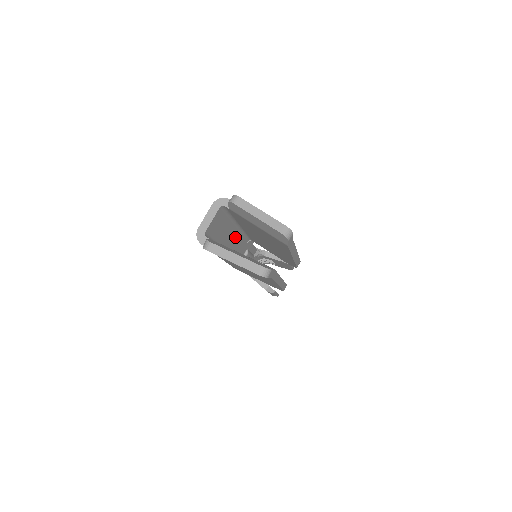
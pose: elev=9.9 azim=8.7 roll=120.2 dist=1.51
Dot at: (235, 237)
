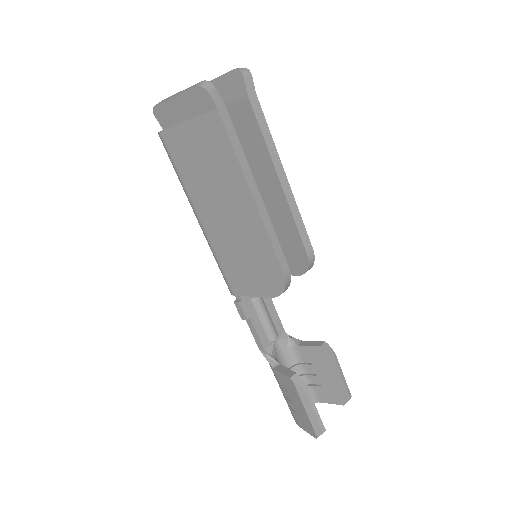
Dot at: occluded
